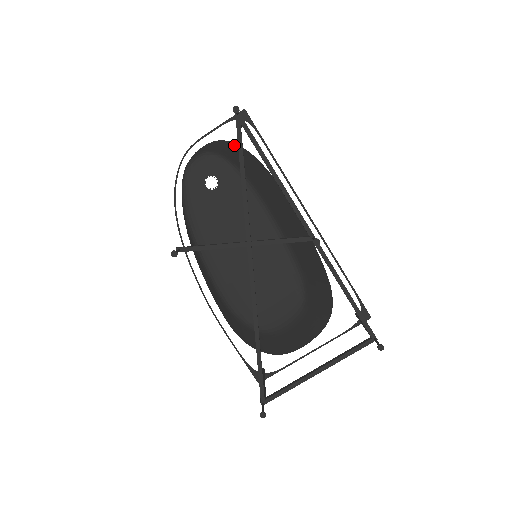
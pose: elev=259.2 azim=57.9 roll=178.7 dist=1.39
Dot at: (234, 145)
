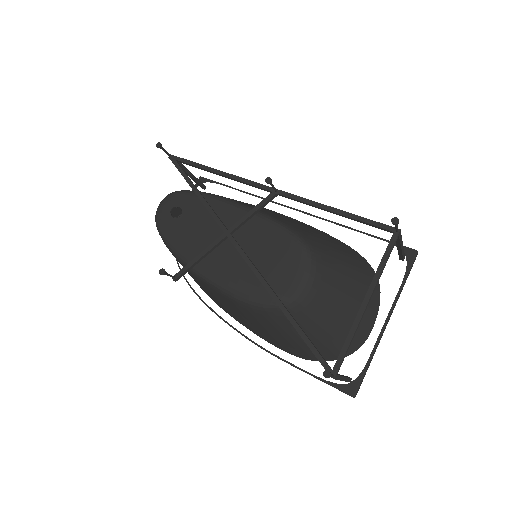
Dot at: occluded
